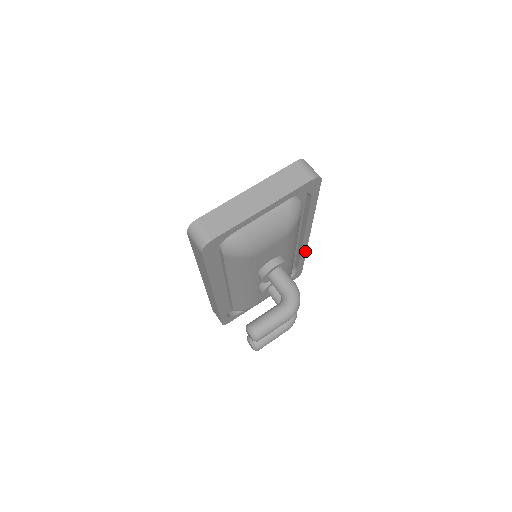
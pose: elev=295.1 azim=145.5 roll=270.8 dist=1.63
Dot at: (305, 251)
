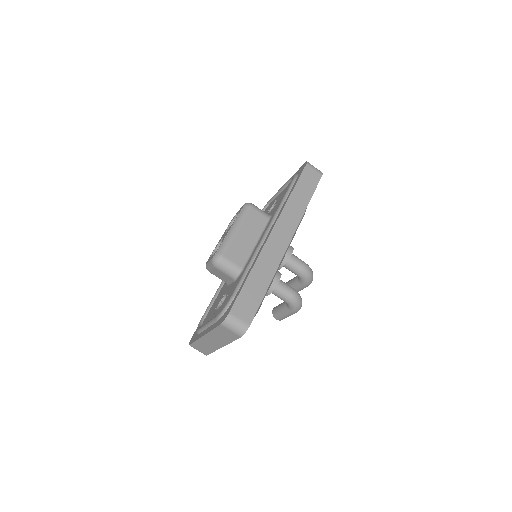
Dot at: (302, 215)
